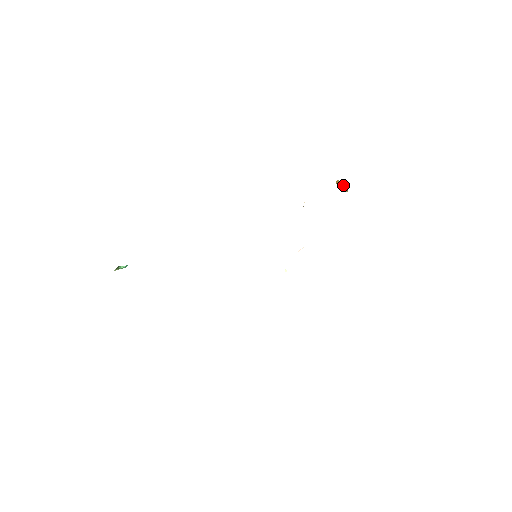
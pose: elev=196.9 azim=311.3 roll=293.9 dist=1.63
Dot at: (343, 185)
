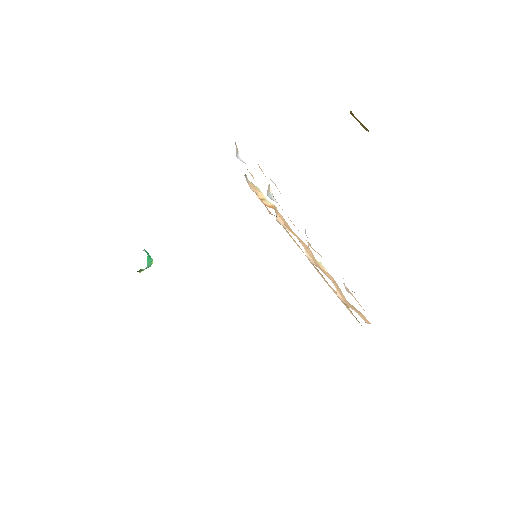
Dot at: occluded
